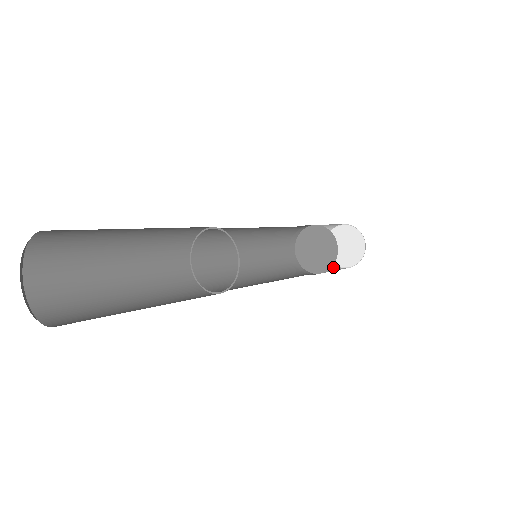
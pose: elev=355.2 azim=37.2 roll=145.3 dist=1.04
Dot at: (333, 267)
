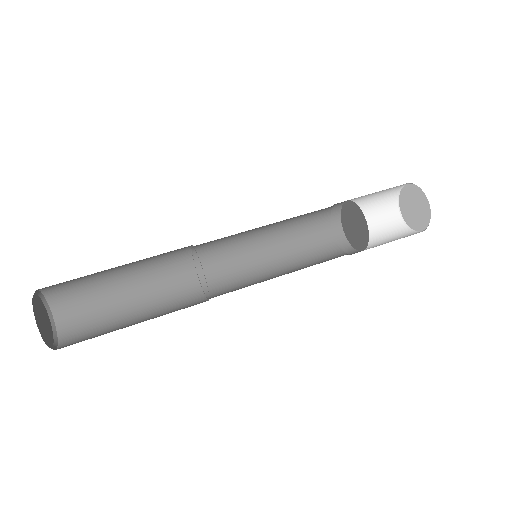
Dot at: (388, 205)
